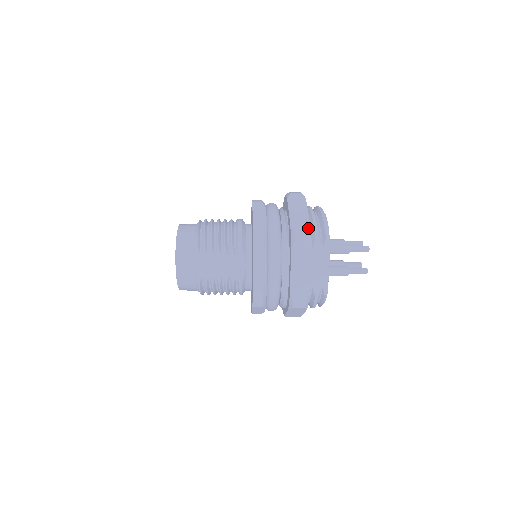
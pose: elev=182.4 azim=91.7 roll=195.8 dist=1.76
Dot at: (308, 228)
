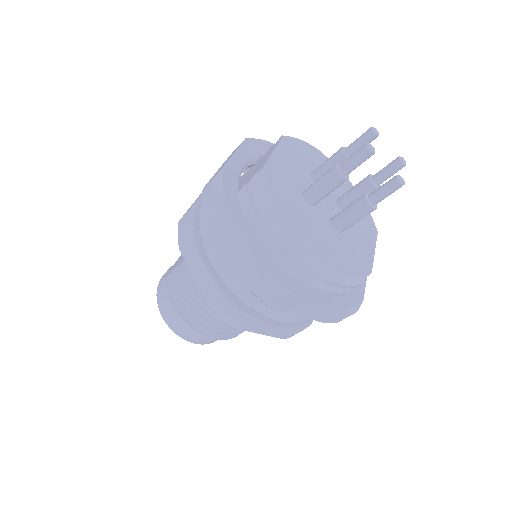
Dot at: occluded
